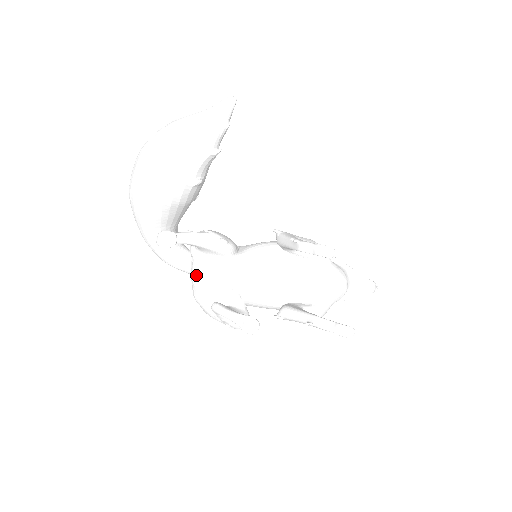
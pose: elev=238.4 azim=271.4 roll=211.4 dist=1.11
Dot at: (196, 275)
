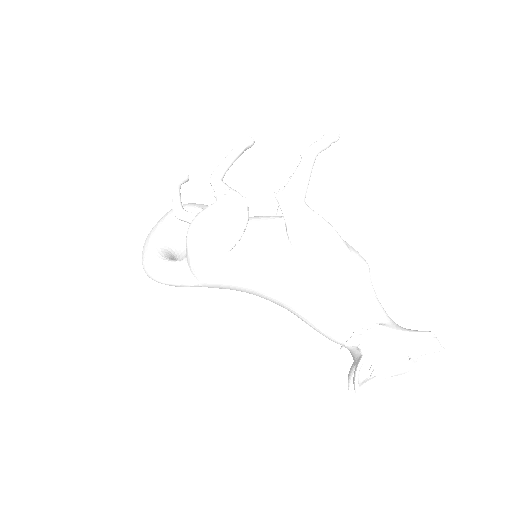
Dot at: occluded
